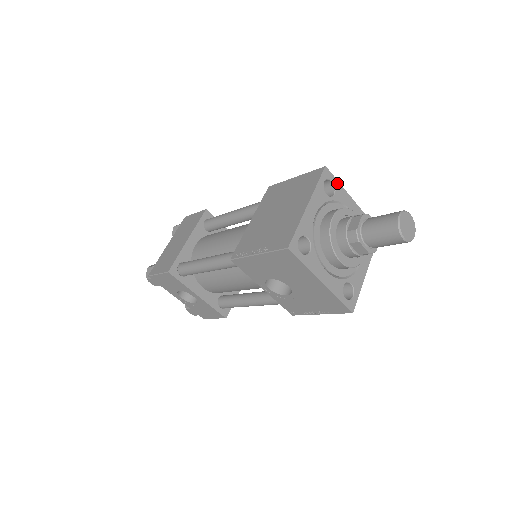
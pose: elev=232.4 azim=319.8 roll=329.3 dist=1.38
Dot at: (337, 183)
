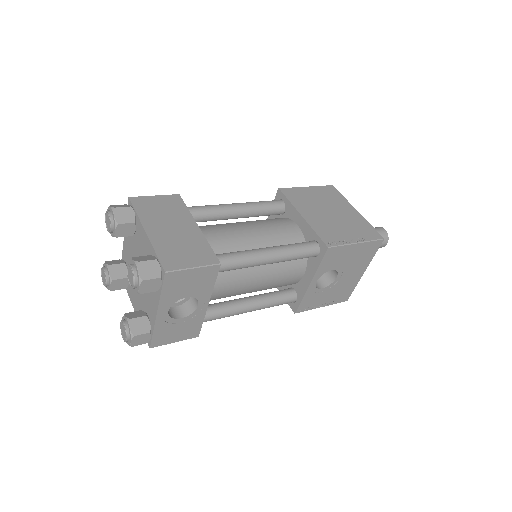
Dot at: occluded
